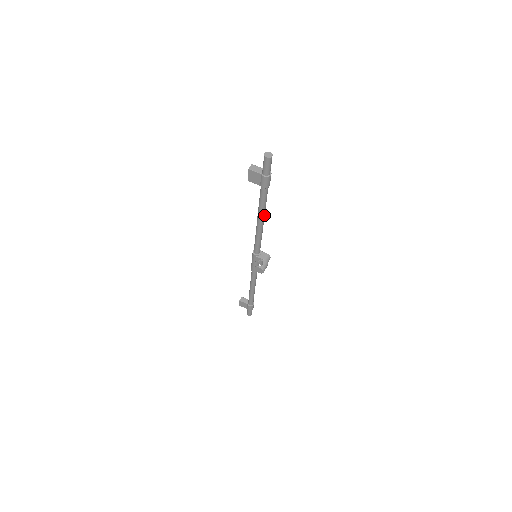
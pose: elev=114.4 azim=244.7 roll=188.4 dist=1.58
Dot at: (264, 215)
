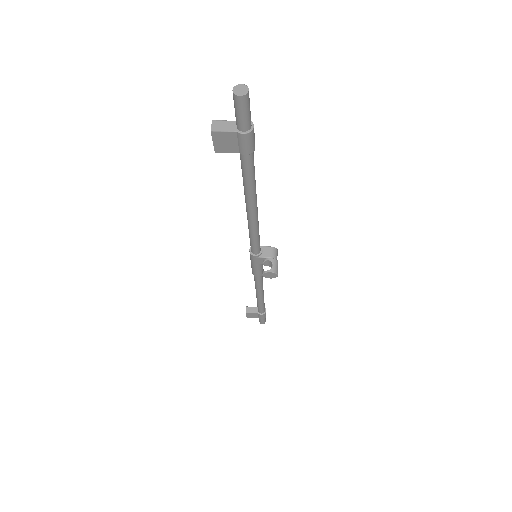
Dot at: (256, 197)
